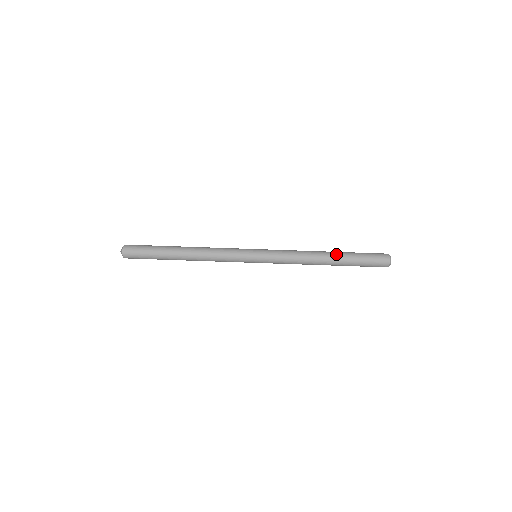
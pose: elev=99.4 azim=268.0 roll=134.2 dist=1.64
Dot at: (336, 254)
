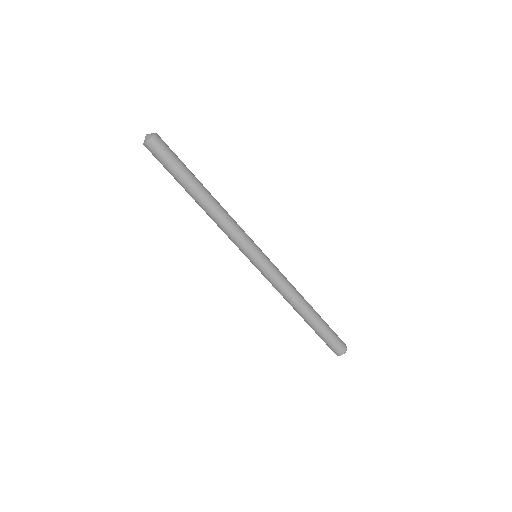
Dot at: (308, 320)
